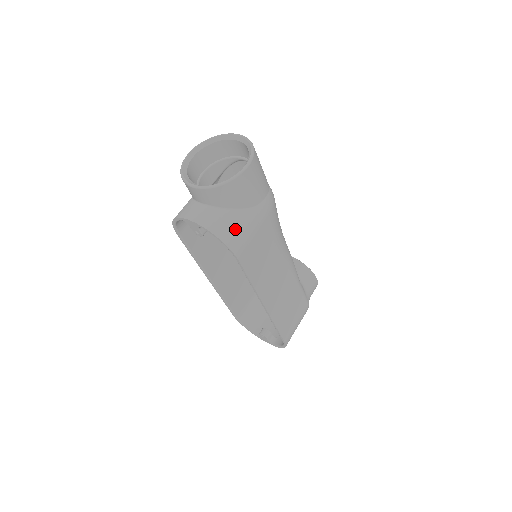
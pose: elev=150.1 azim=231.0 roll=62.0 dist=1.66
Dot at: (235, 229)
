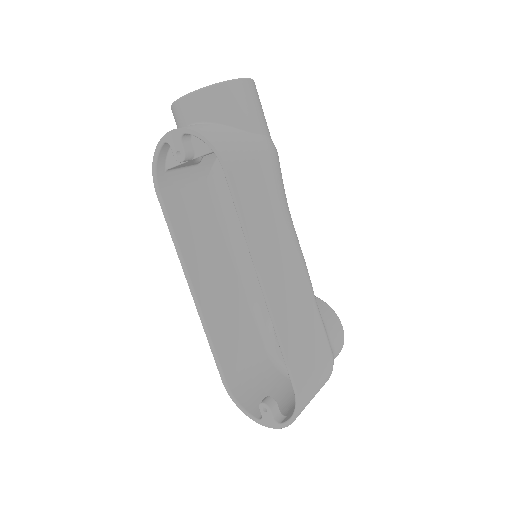
Dot at: (225, 138)
